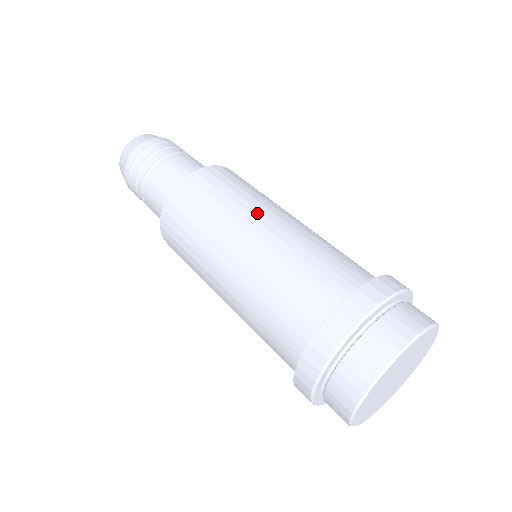
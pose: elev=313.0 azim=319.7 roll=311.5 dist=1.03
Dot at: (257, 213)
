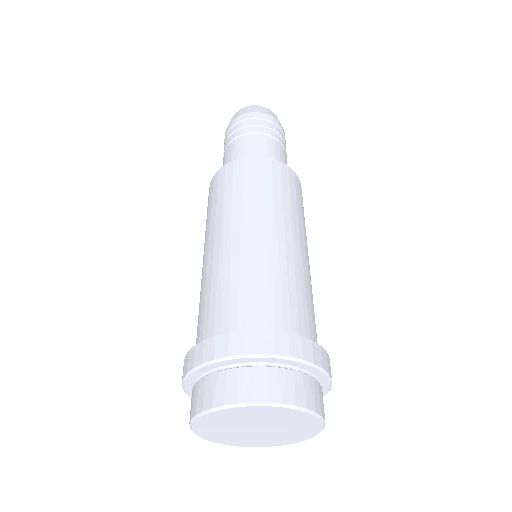
Dot at: (290, 226)
